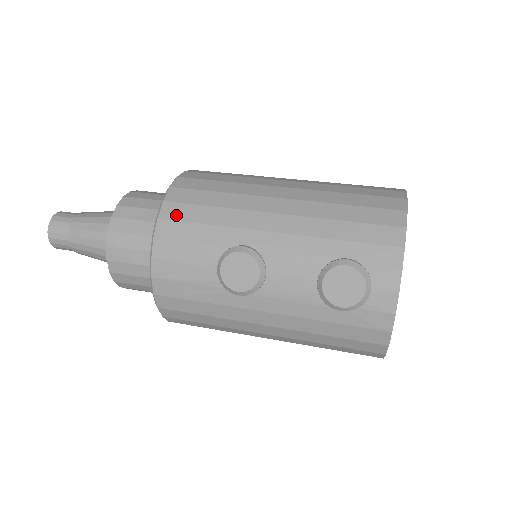
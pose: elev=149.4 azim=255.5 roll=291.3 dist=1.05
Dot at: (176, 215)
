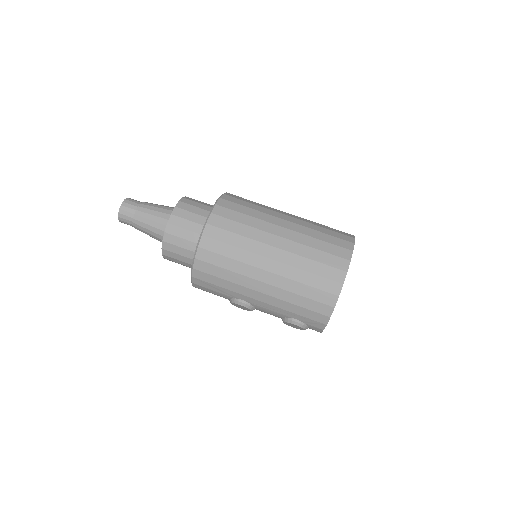
Dot at: (202, 278)
